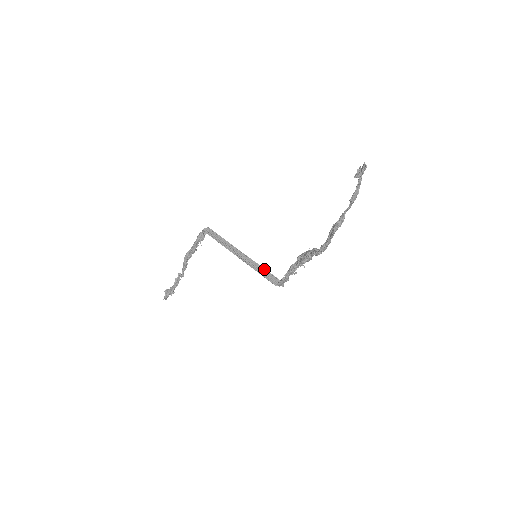
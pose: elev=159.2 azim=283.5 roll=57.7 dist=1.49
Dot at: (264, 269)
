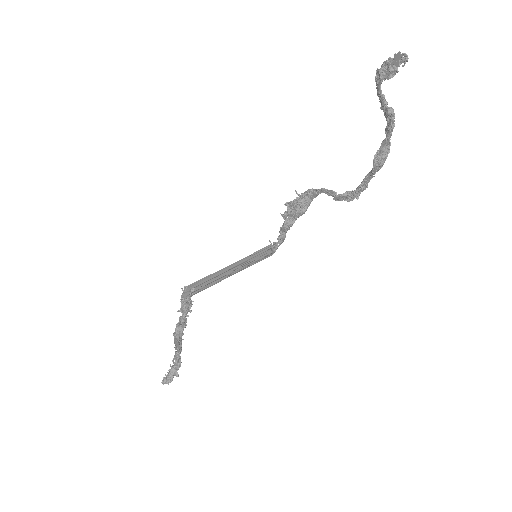
Dot at: (254, 254)
